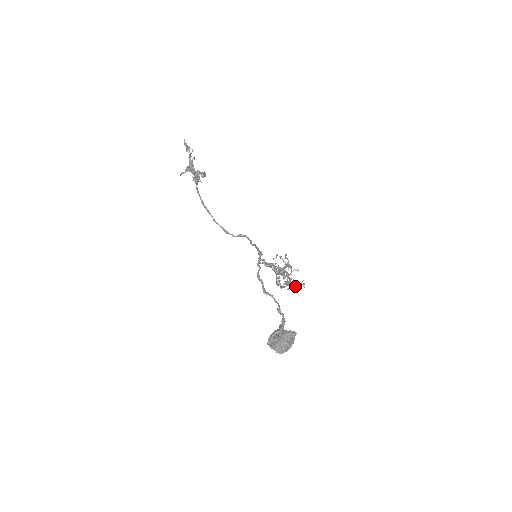
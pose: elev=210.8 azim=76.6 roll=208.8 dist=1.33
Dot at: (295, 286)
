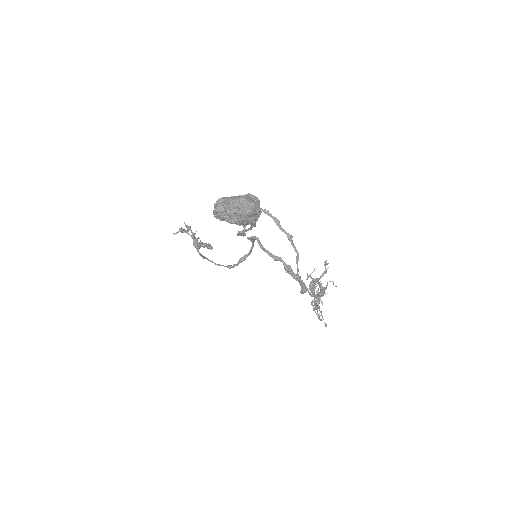
Dot at: (320, 277)
